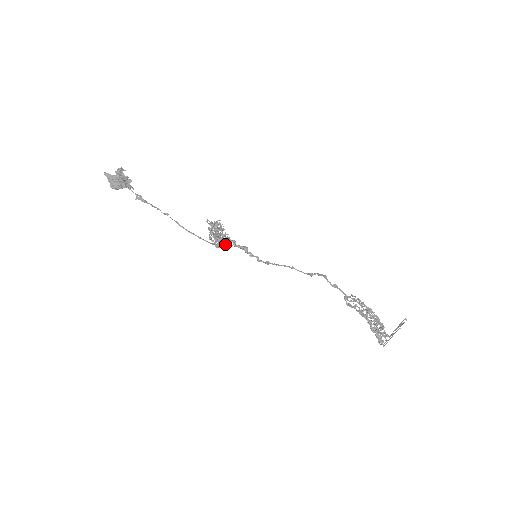
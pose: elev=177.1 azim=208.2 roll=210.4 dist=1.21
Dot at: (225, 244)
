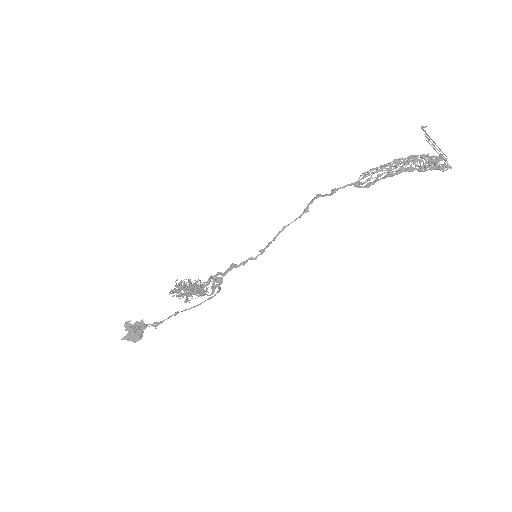
Dot at: (218, 283)
